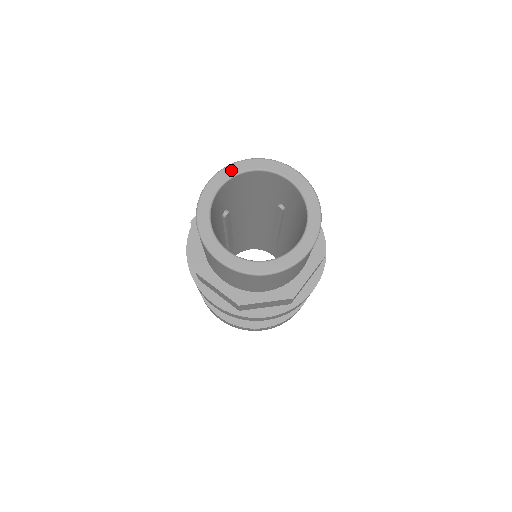
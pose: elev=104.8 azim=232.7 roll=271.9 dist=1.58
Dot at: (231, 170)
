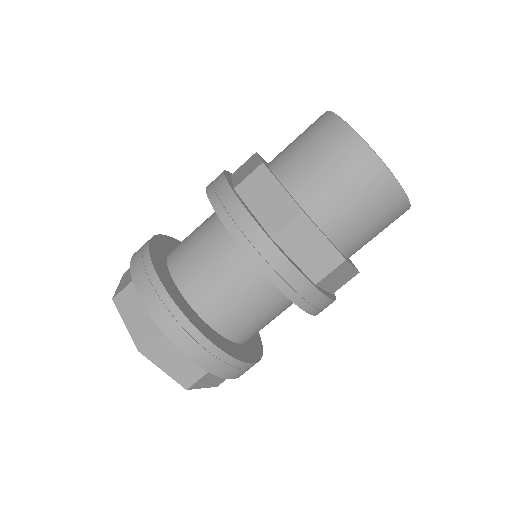
Dot at: occluded
